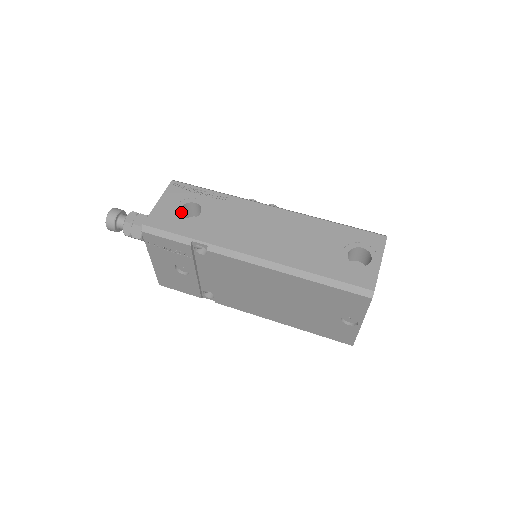
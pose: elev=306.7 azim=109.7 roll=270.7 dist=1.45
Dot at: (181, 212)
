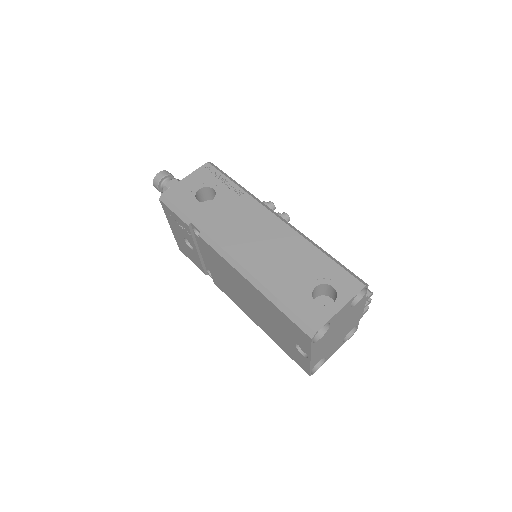
Dot at: (200, 193)
